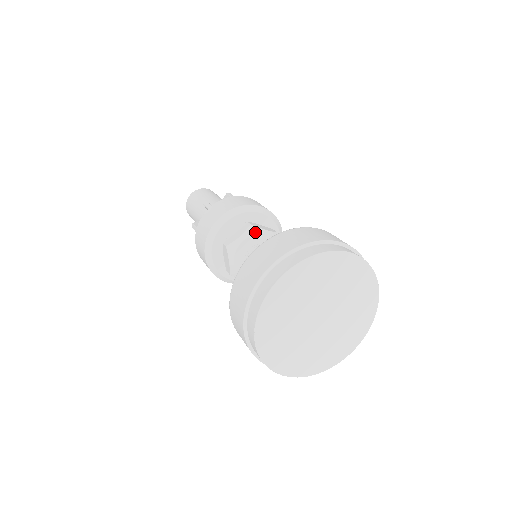
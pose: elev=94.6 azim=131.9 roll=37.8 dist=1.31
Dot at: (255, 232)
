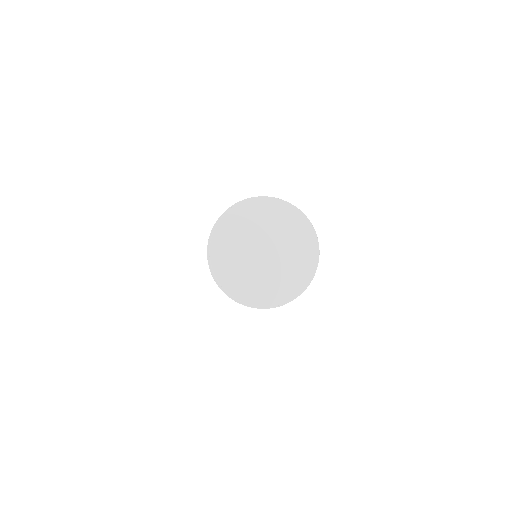
Dot at: occluded
